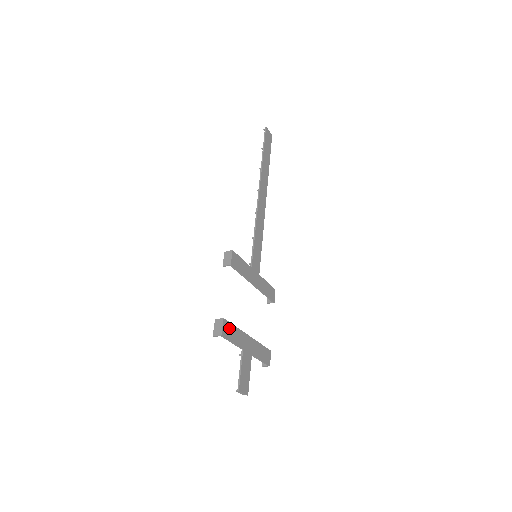
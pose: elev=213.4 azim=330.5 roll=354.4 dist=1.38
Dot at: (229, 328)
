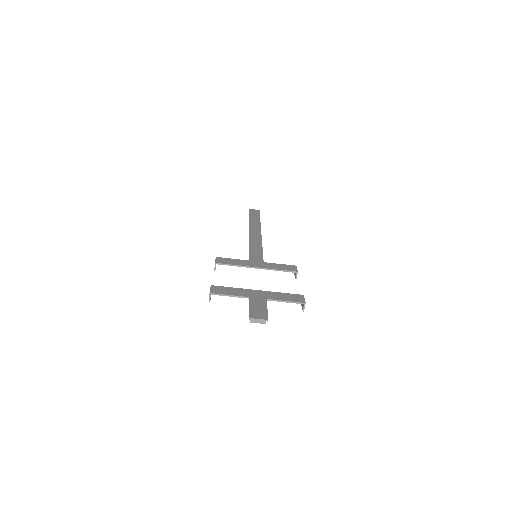
Dot at: (221, 289)
